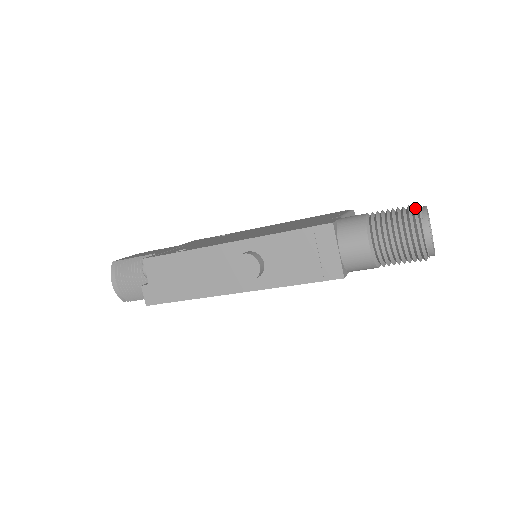
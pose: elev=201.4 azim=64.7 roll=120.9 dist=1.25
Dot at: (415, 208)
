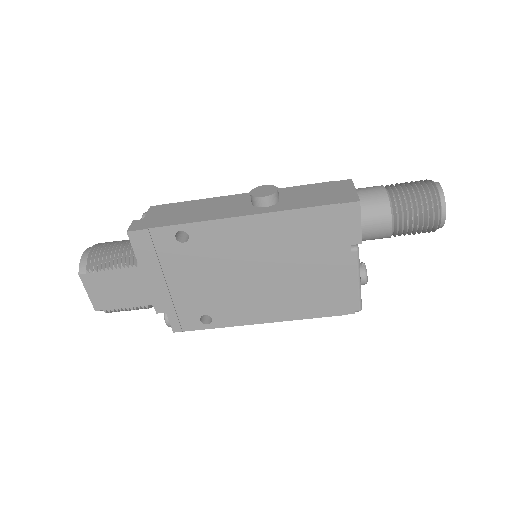
Dot at: occluded
